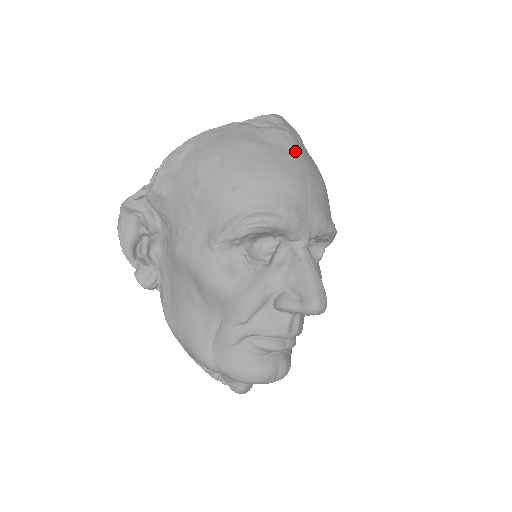
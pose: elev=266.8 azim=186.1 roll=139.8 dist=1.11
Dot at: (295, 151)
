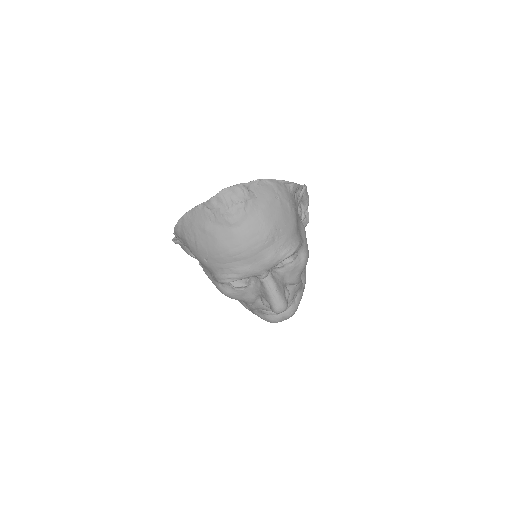
Dot at: (237, 226)
